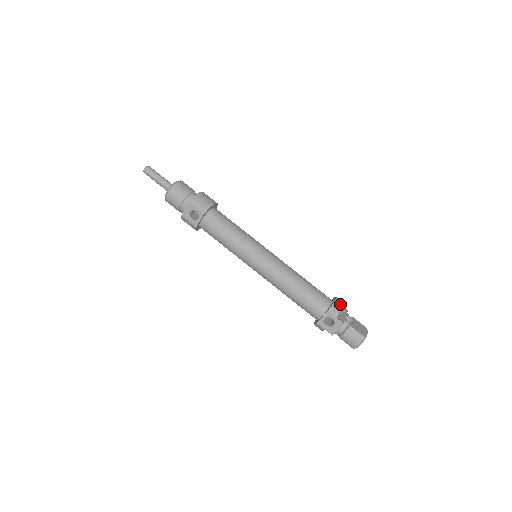
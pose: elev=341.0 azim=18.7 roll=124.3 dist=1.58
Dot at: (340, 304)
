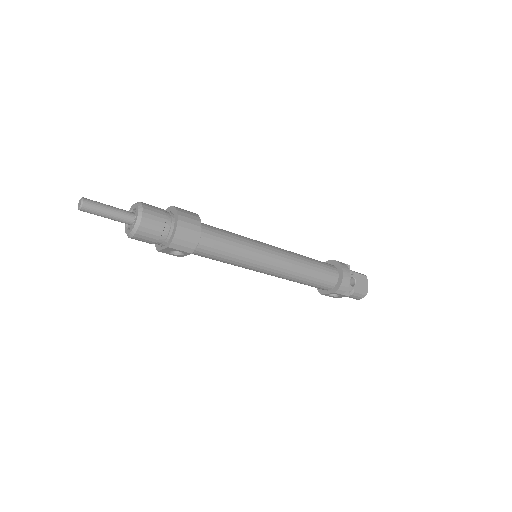
Dot at: (347, 280)
